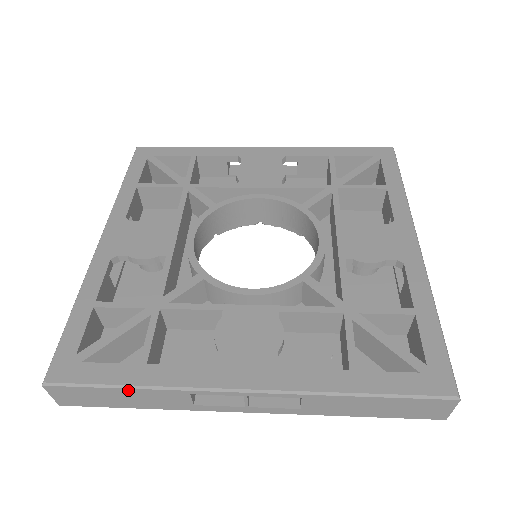
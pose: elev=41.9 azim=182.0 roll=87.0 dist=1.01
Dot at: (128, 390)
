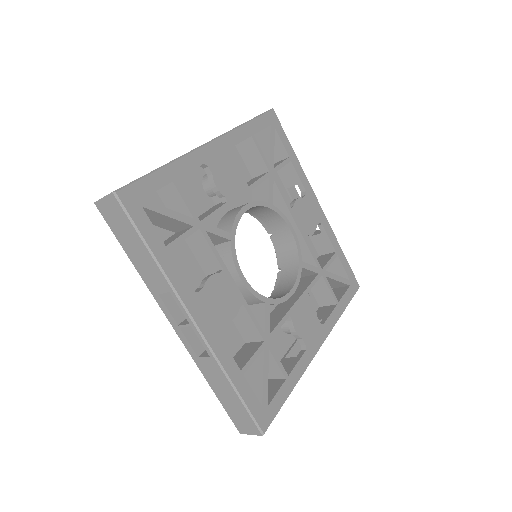
Dot at: (288, 394)
